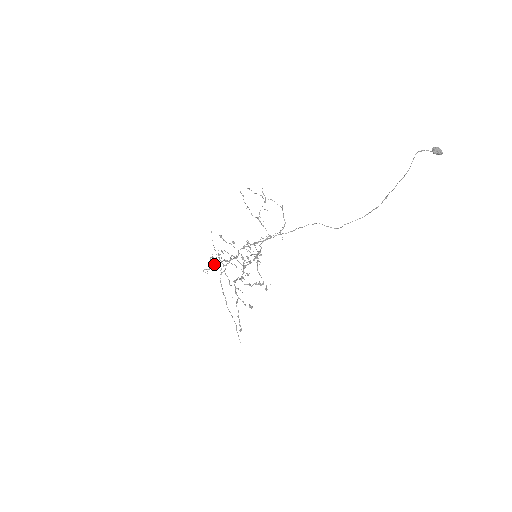
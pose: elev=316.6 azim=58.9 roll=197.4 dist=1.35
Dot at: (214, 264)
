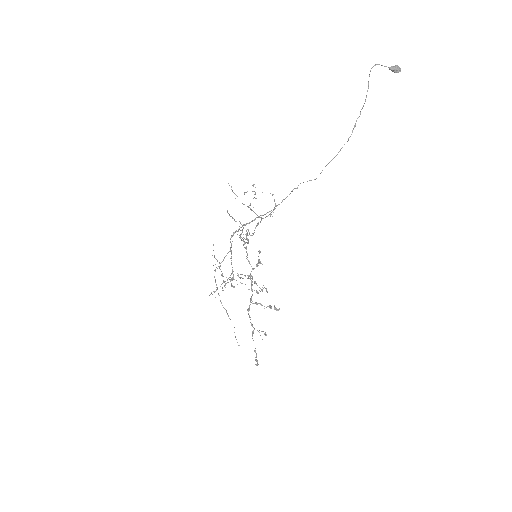
Dot at: (221, 284)
